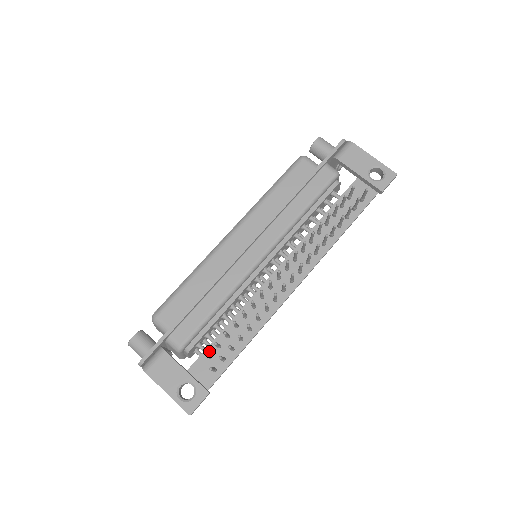
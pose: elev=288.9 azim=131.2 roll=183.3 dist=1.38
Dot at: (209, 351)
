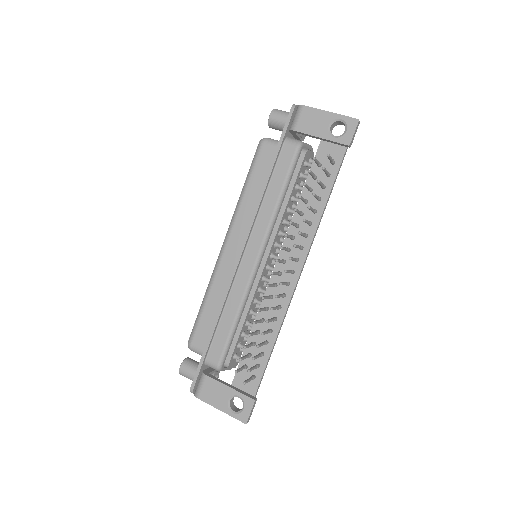
Dot at: (243, 362)
